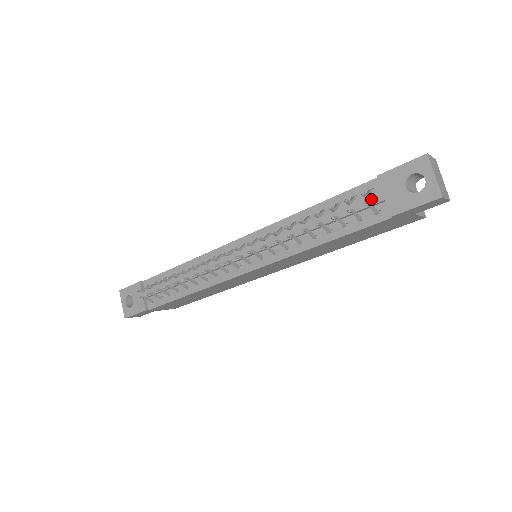
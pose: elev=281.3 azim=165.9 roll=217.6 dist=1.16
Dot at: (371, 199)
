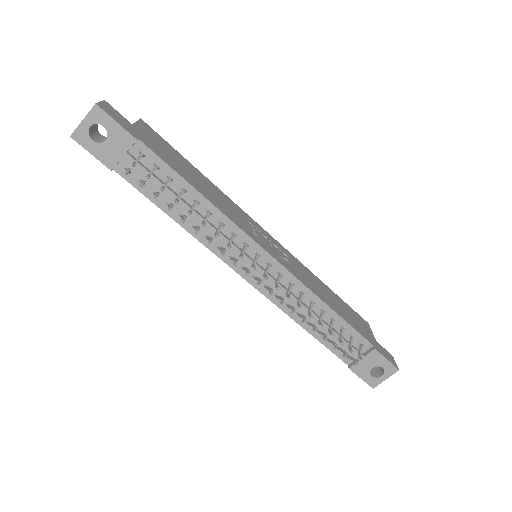
Dot at: (357, 352)
